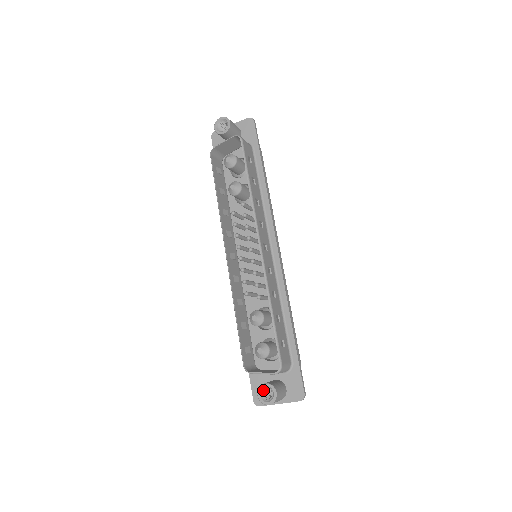
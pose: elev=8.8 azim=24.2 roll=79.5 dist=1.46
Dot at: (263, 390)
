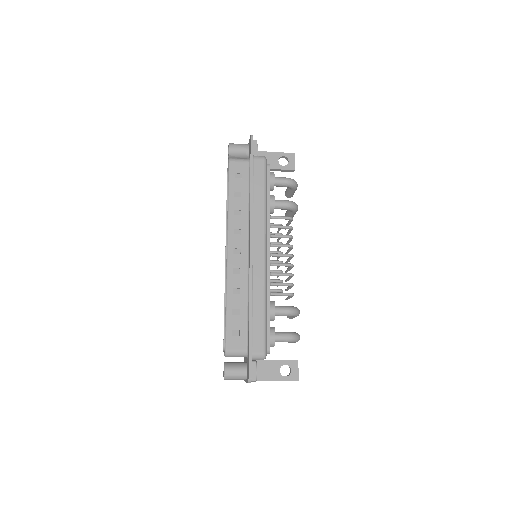
Dot at: occluded
